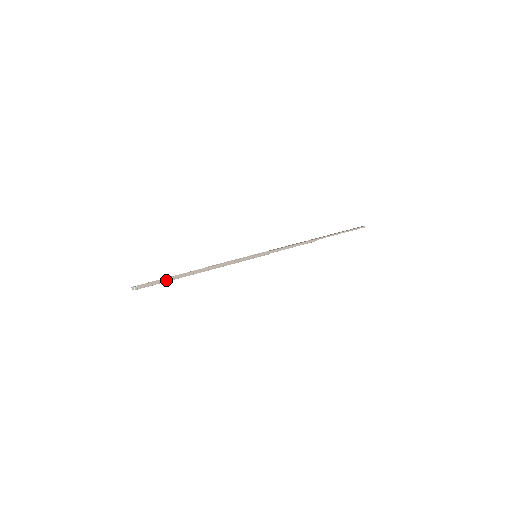
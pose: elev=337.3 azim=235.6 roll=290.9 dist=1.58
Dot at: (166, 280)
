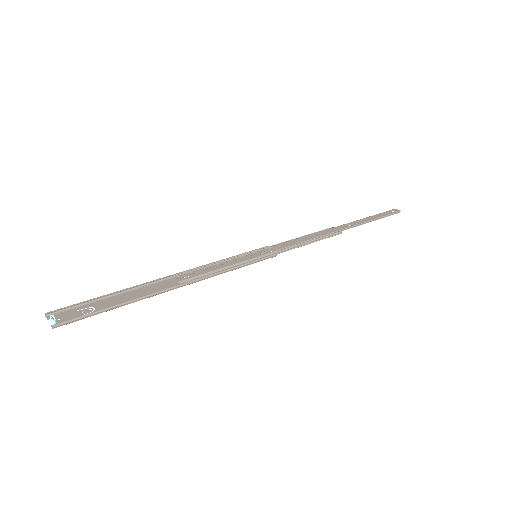
Dot at: (110, 308)
